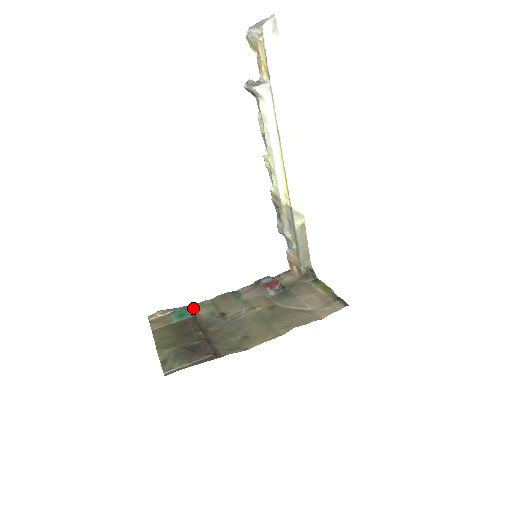
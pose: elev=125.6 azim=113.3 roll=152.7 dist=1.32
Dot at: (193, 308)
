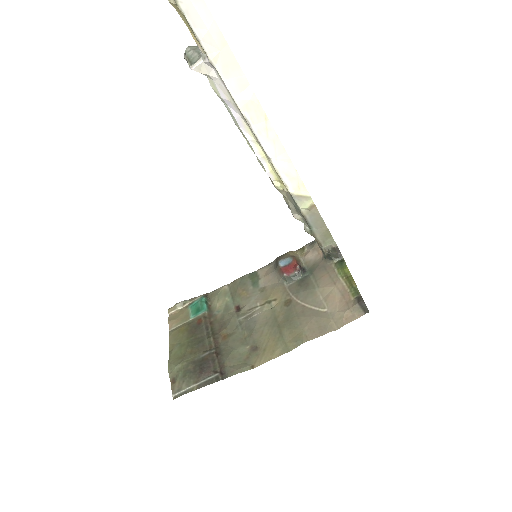
Dot at: (210, 297)
